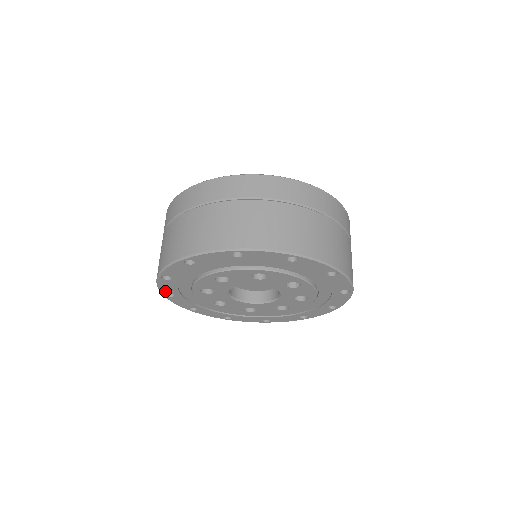
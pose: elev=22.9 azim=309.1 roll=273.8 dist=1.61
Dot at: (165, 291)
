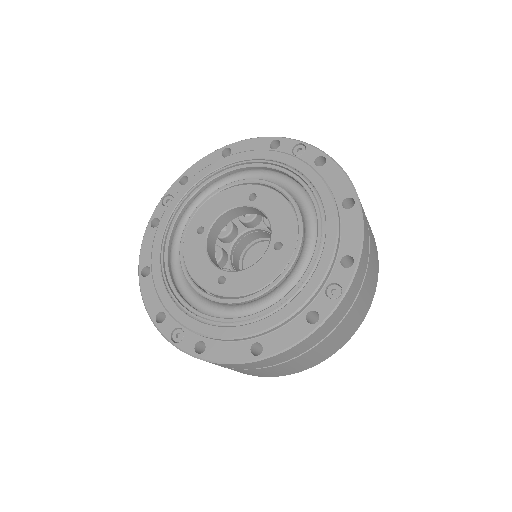
Dot at: occluded
